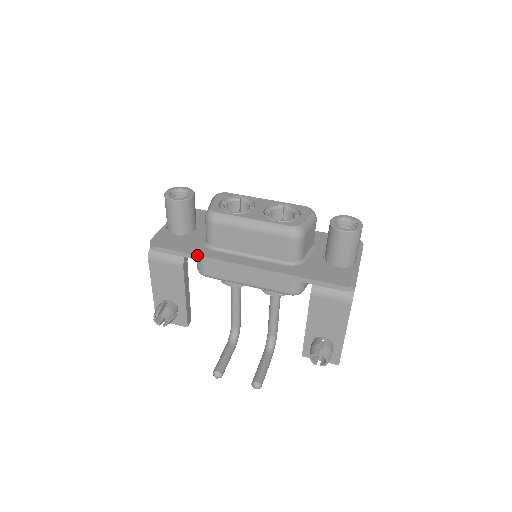
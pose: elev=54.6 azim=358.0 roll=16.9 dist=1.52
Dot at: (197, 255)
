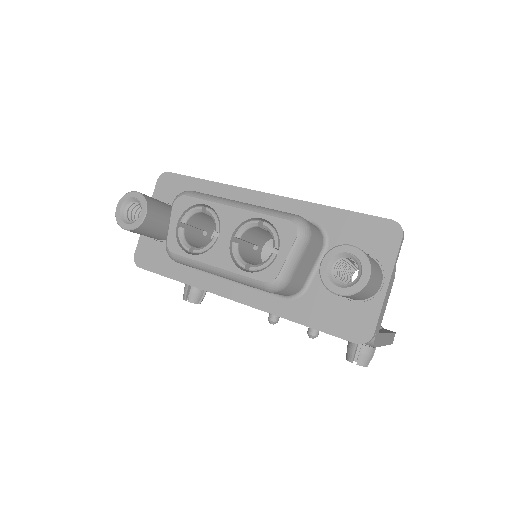
Dot at: (182, 282)
